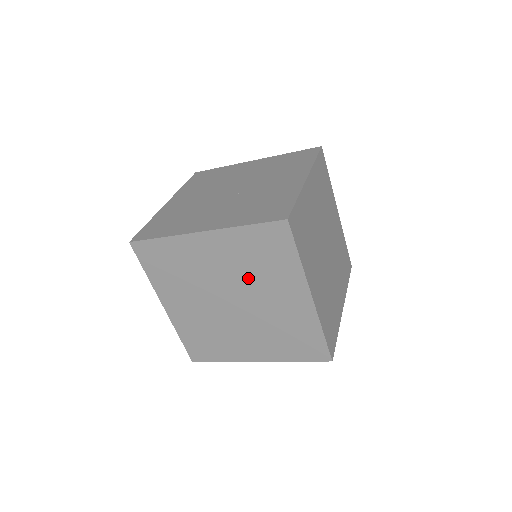
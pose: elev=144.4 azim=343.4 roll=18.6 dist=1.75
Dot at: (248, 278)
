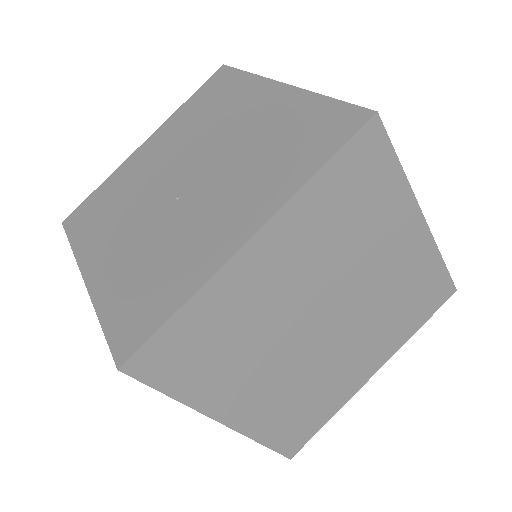
Dot at: occluded
